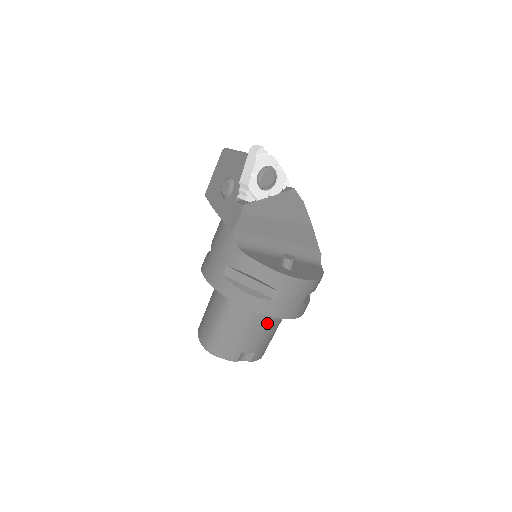
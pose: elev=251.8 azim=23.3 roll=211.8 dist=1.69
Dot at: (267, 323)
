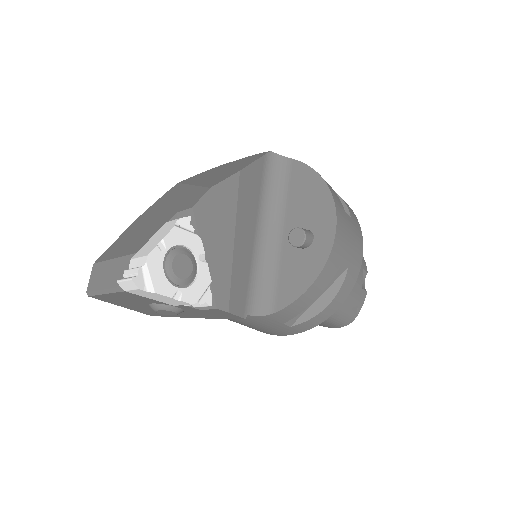
Dot at: occluded
